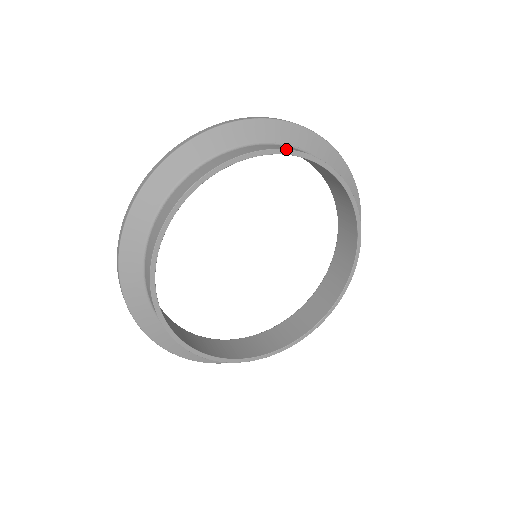
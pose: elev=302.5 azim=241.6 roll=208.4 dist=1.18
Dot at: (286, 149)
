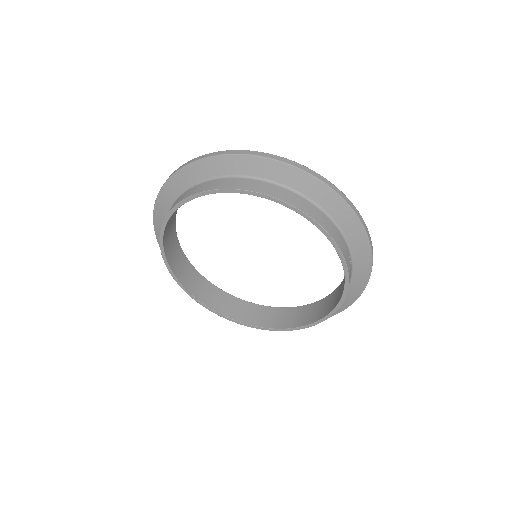
Dot at: (279, 199)
